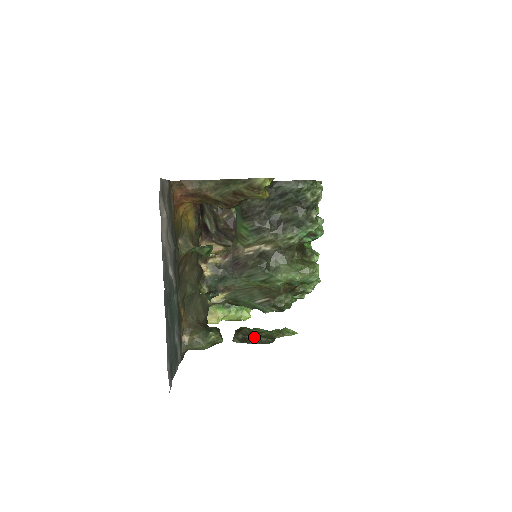
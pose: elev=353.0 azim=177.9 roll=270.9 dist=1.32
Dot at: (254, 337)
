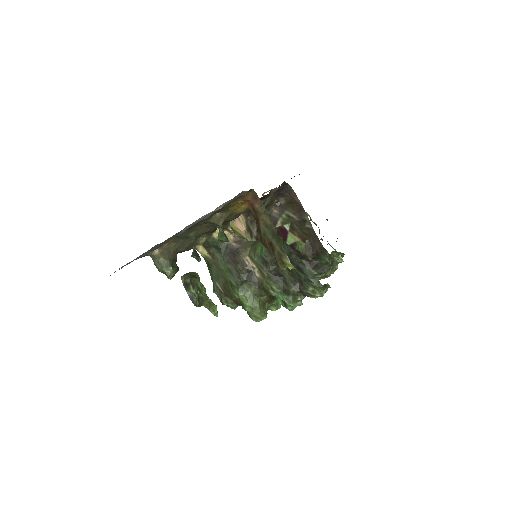
Dot at: (193, 291)
